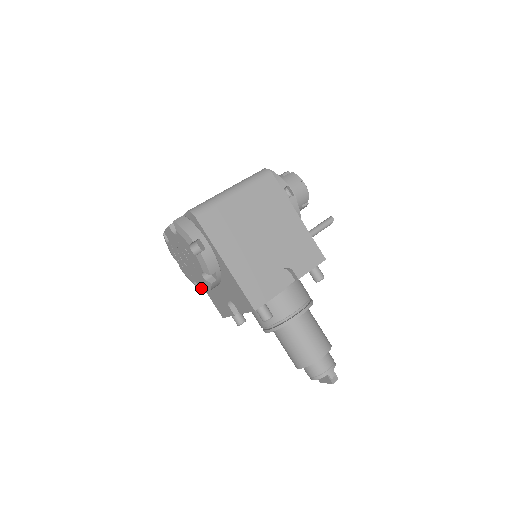
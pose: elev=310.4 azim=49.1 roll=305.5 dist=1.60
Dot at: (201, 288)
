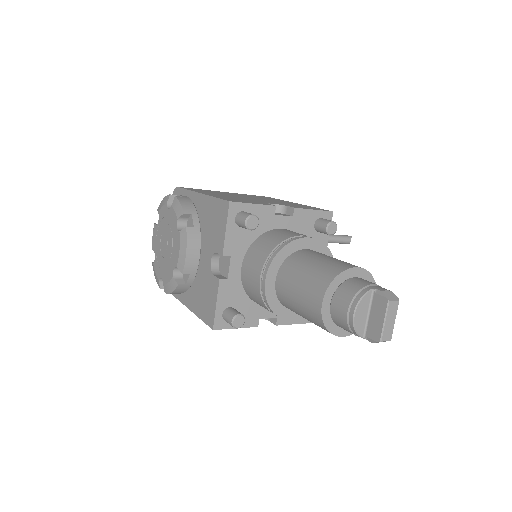
Dot at: (180, 268)
